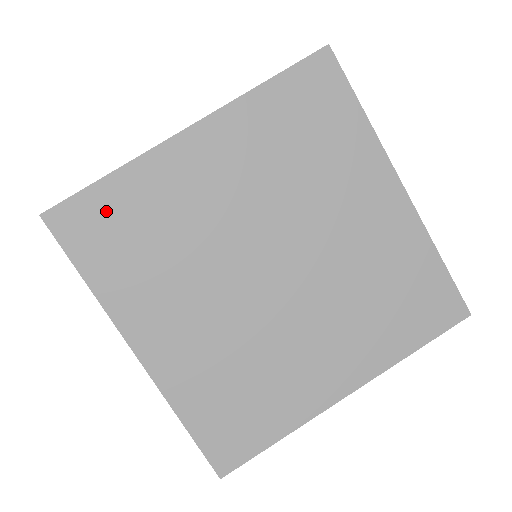
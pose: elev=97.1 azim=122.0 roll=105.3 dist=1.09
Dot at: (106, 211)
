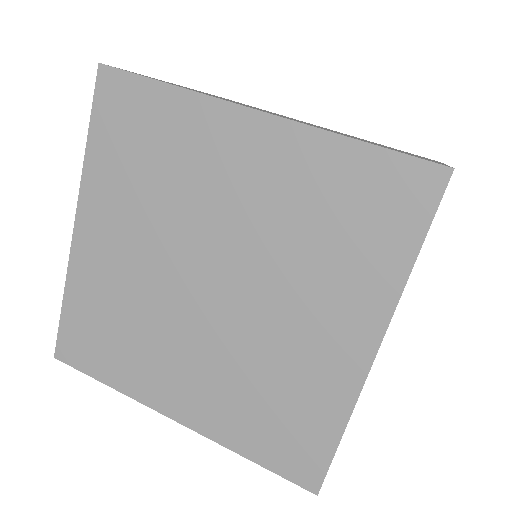
Dot at: (141, 109)
